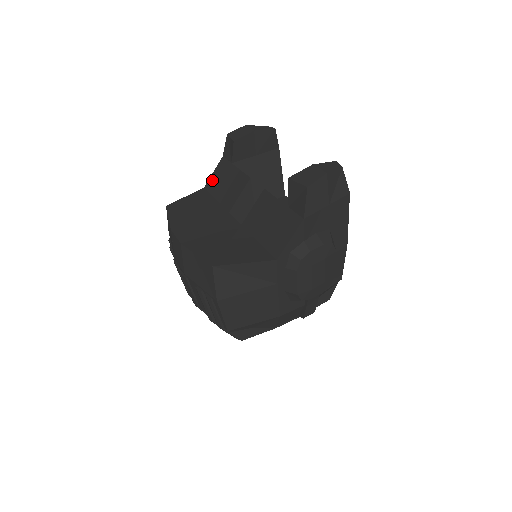
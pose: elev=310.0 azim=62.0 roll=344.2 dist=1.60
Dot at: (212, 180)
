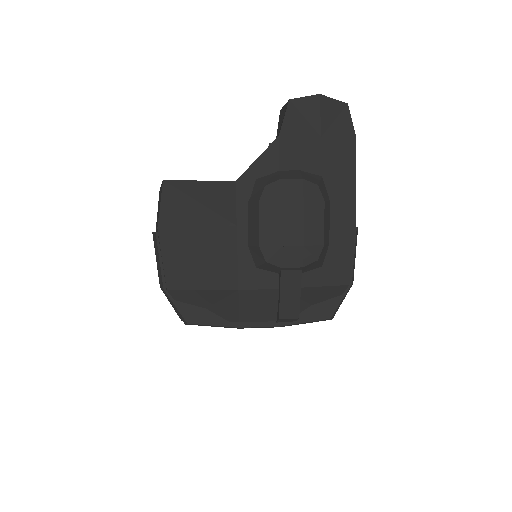
Dot at: occluded
